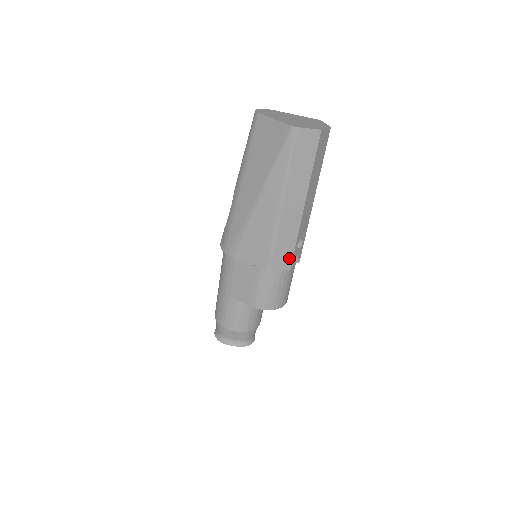
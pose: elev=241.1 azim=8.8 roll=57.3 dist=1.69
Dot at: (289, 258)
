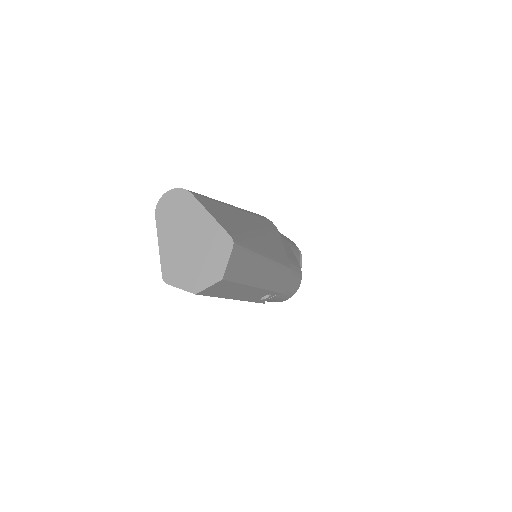
Dot at: occluded
